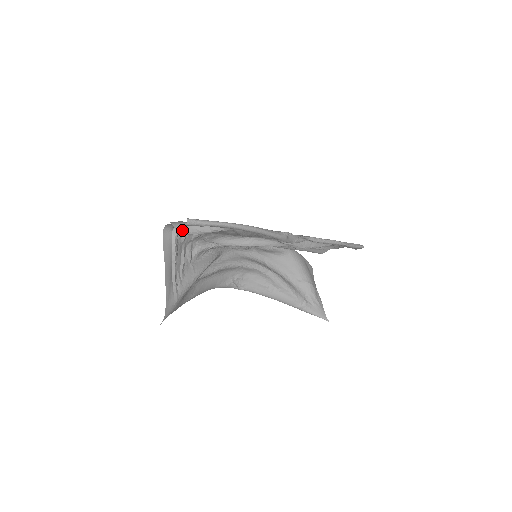
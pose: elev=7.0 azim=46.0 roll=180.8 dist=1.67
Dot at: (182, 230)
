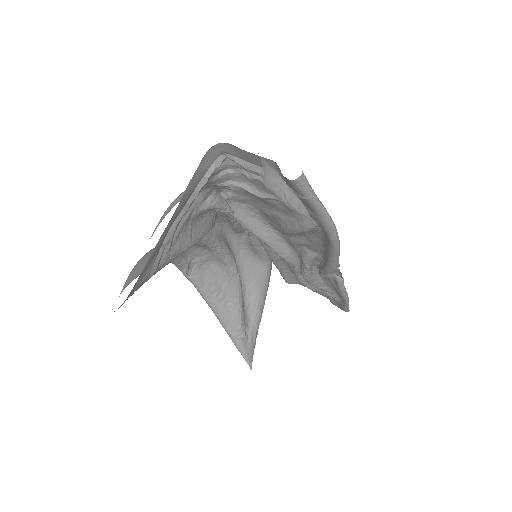
Dot at: (269, 179)
